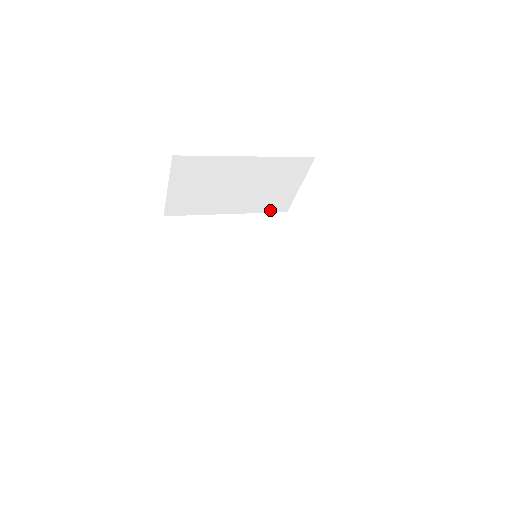
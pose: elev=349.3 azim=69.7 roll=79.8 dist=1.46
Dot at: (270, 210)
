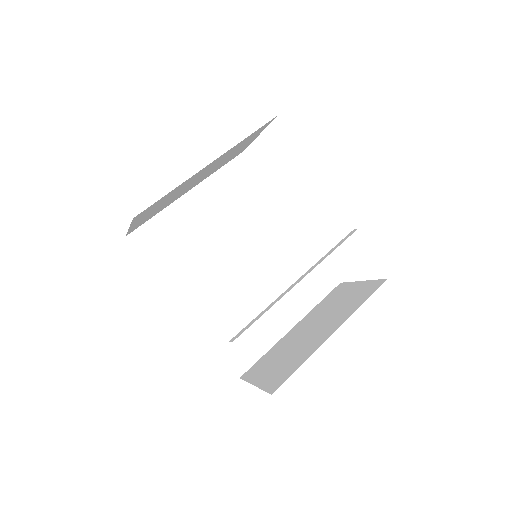
Dot at: (227, 162)
